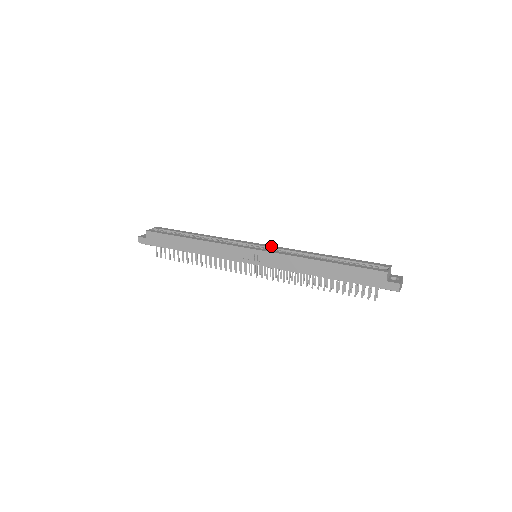
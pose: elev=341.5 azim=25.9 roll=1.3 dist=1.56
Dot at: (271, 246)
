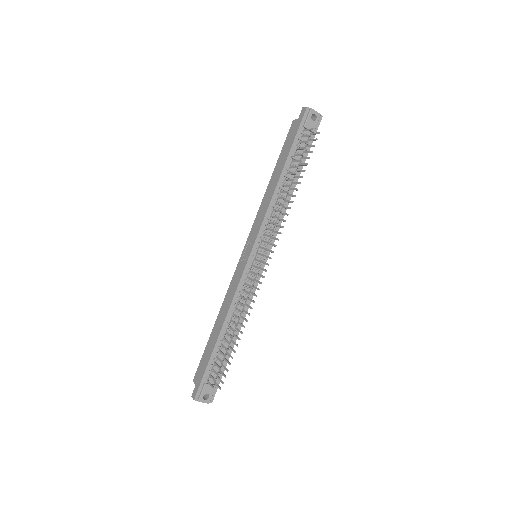
Dot at: occluded
